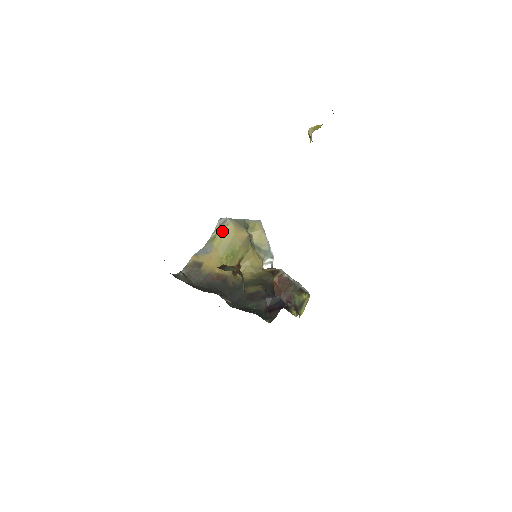
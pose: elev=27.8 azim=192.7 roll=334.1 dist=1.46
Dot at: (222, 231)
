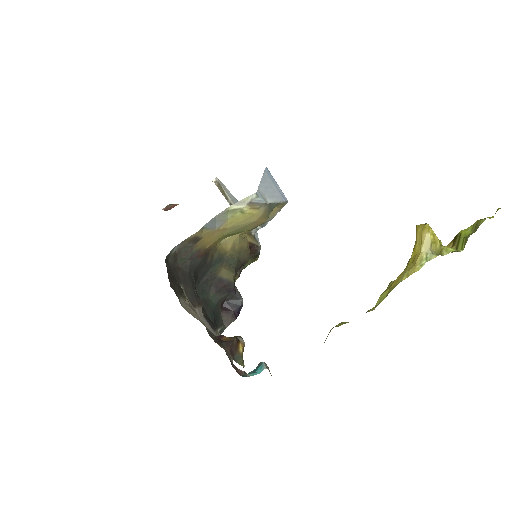
Dot at: (247, 211)
